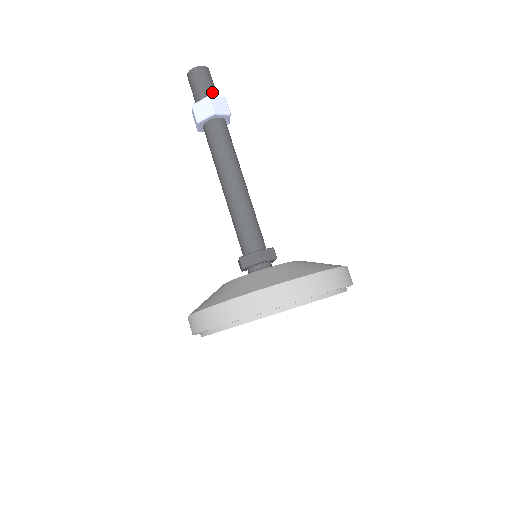
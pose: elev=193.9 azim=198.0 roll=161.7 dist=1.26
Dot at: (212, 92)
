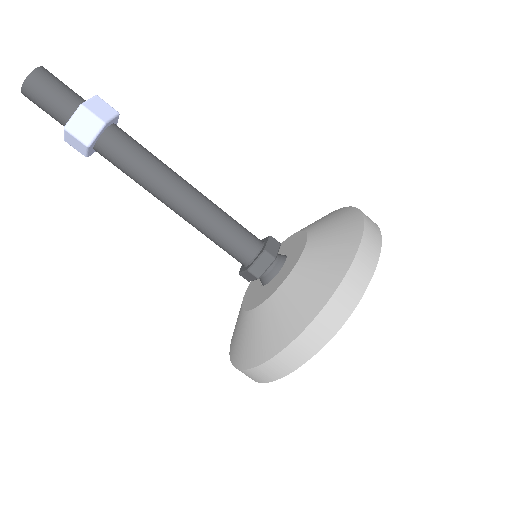
Dot at: (76, 97)
